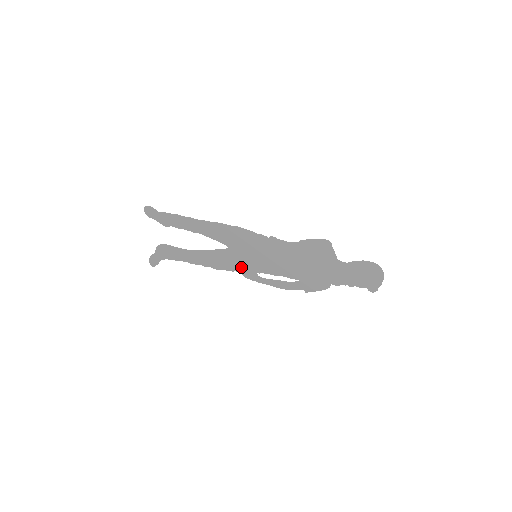
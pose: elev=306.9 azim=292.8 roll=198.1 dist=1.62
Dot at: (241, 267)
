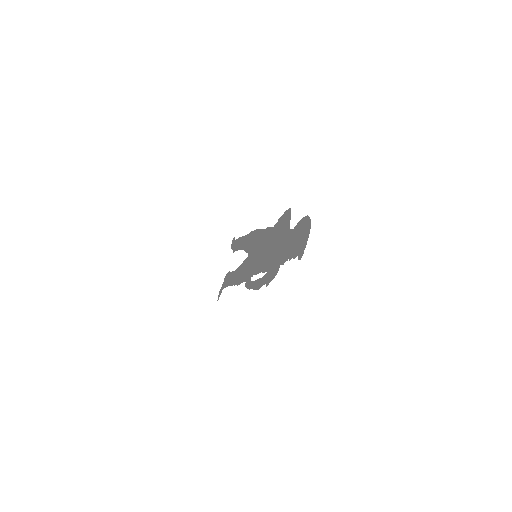
Dot at: (247, 275)
